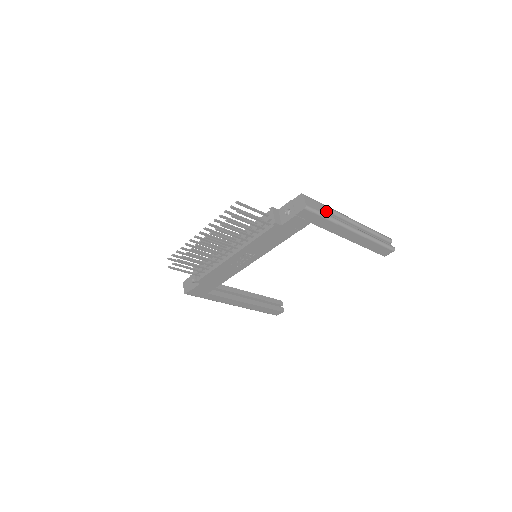
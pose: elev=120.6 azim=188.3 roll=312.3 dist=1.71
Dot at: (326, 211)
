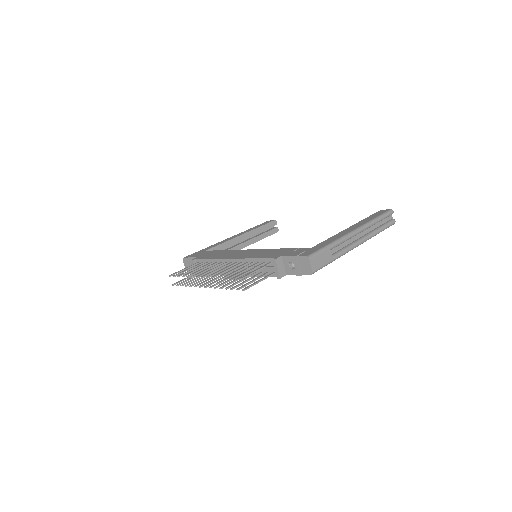
Dot at: (331, 249)
